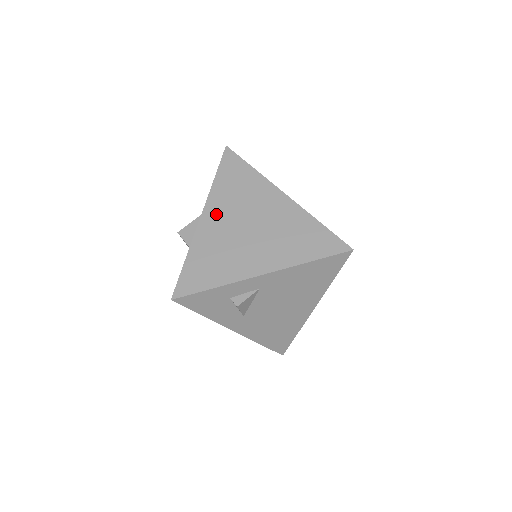
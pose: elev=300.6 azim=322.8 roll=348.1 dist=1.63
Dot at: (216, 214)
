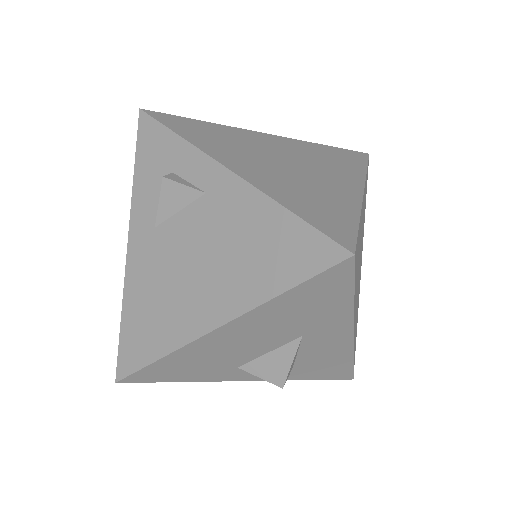
Dot at: (280, 142)
